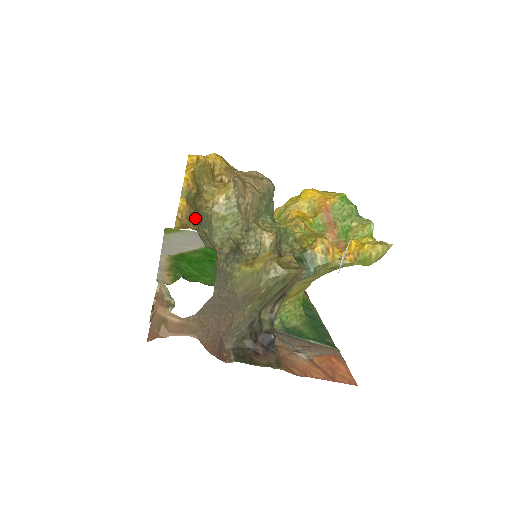
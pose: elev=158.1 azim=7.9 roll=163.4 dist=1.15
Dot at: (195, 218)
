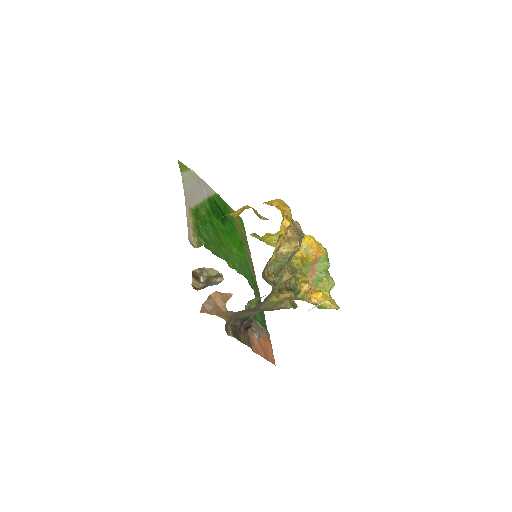
Dot at: occluded
